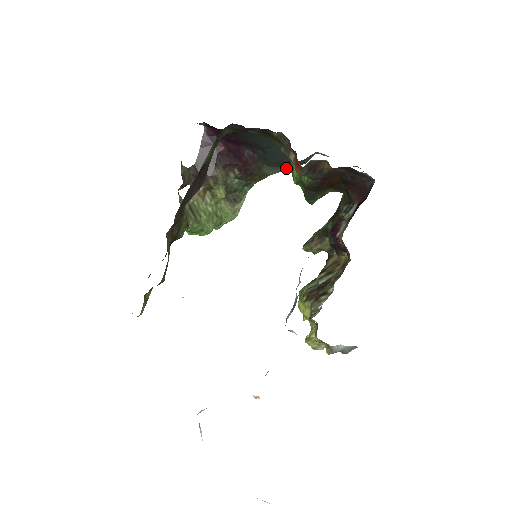
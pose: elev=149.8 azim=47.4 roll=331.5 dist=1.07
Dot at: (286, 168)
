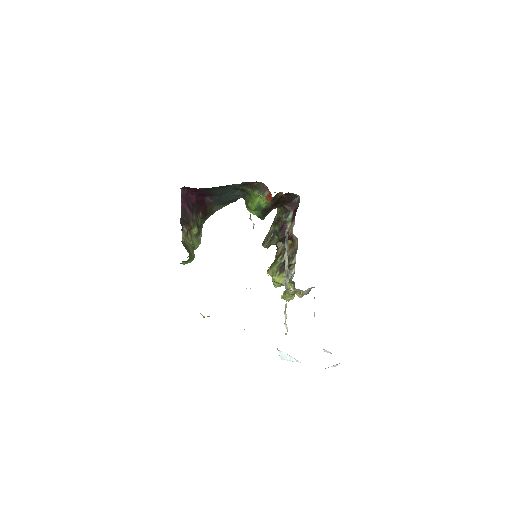
Dot at: (228, 204)
